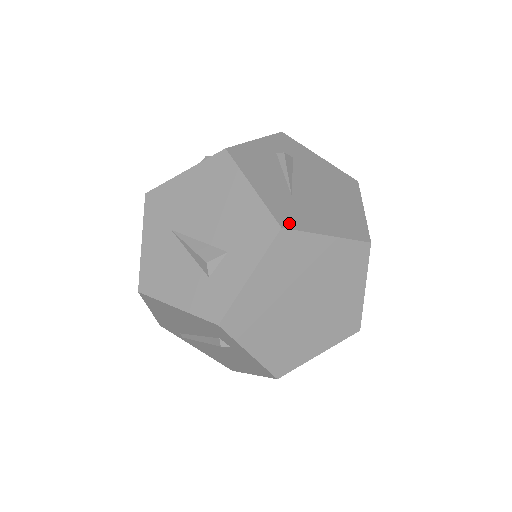
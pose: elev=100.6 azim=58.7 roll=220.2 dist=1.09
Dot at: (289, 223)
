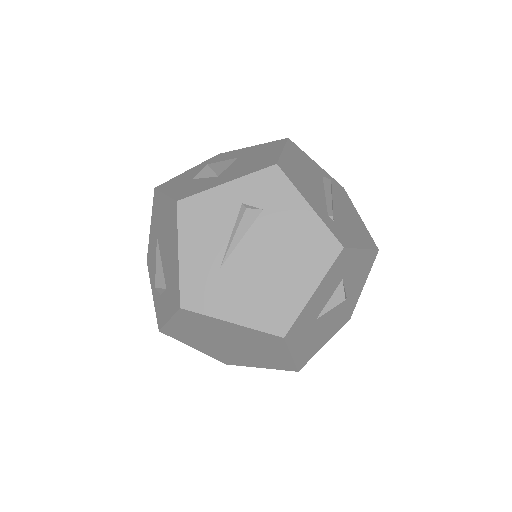
Dot at: (192, 303)
